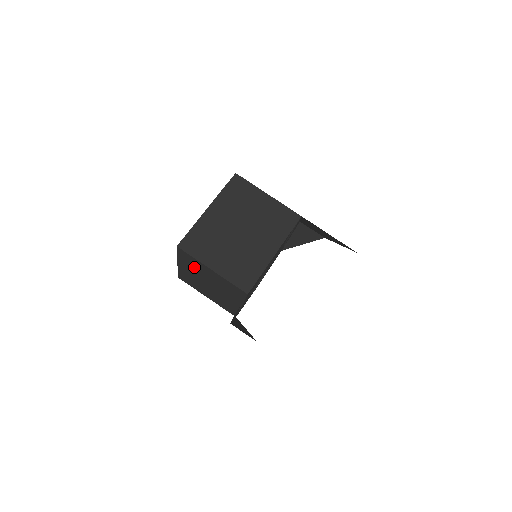
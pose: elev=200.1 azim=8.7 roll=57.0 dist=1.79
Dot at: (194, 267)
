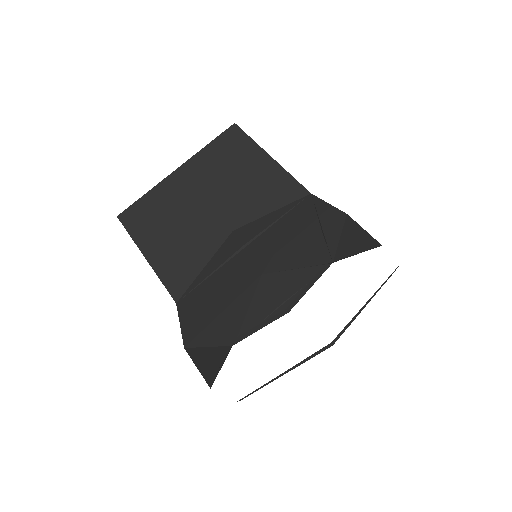
Dot at: occluded
